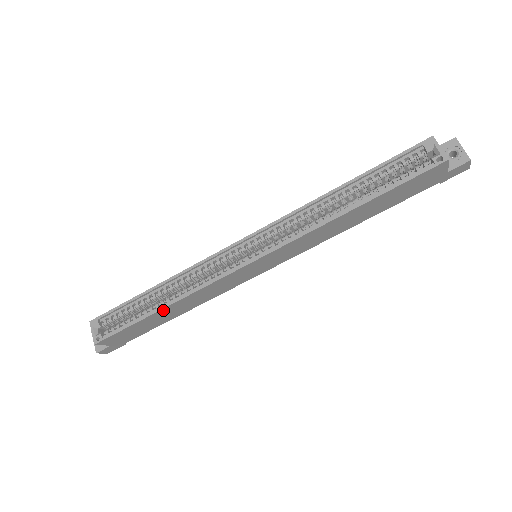
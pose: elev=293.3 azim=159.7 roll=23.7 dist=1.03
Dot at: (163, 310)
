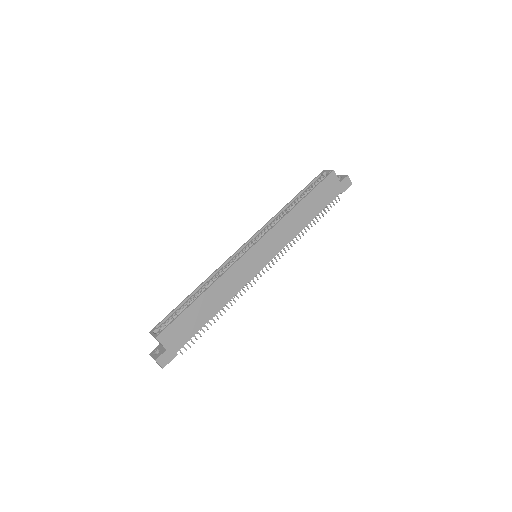
Dot at: (203, 296)
